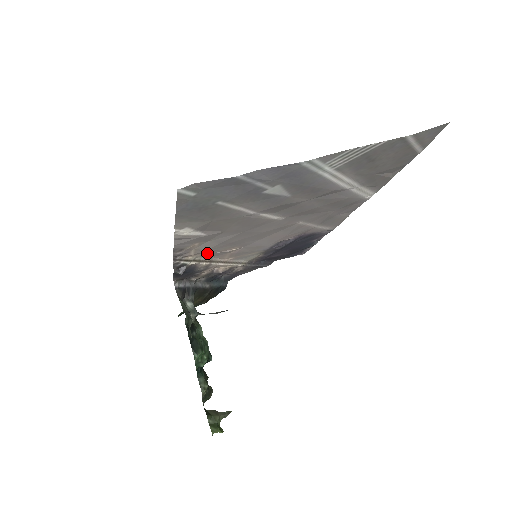
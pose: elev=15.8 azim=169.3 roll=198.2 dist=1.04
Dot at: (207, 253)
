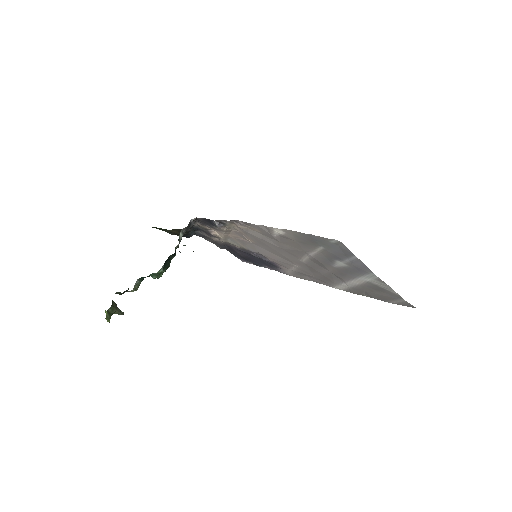
Dot at: (241, 230)
